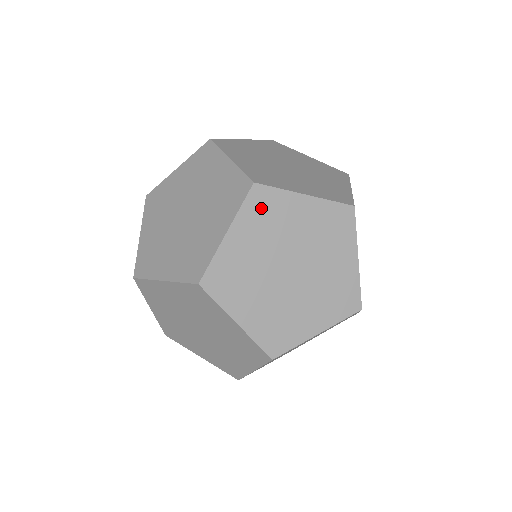
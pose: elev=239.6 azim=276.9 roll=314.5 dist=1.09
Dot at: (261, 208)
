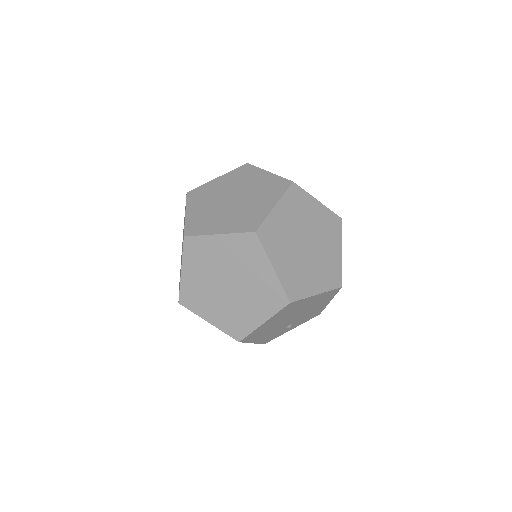
Dot at: (246, 245)
